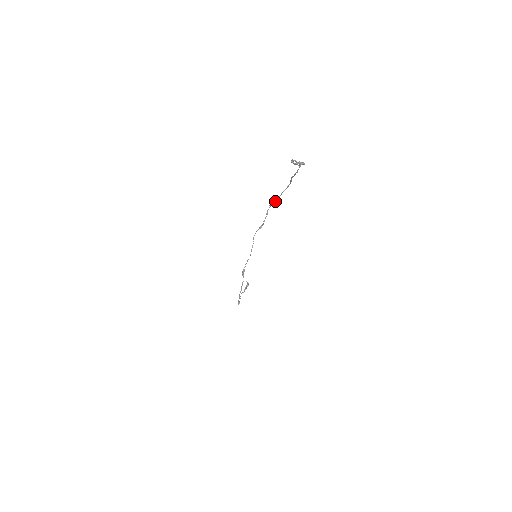
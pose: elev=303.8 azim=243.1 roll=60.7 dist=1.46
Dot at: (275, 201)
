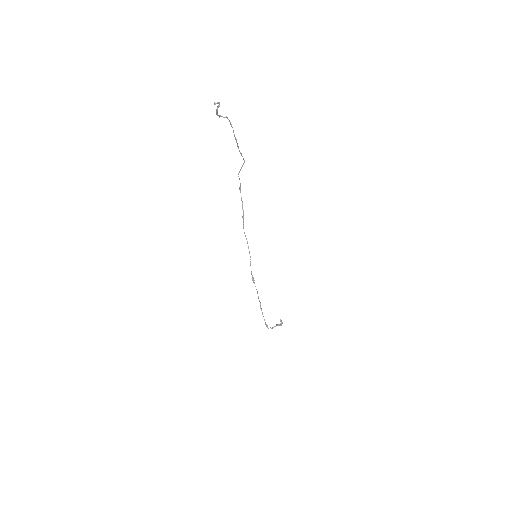
Dot at: occluded
